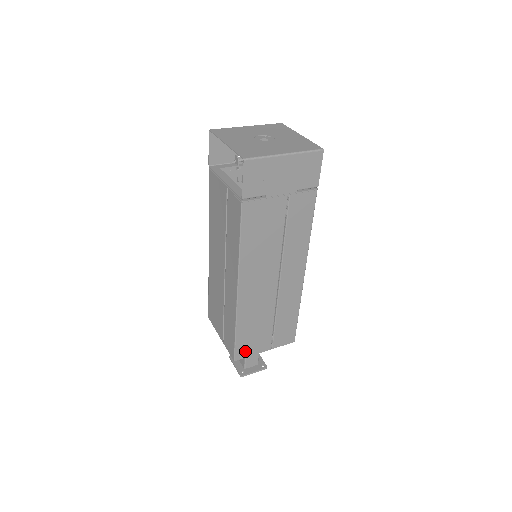
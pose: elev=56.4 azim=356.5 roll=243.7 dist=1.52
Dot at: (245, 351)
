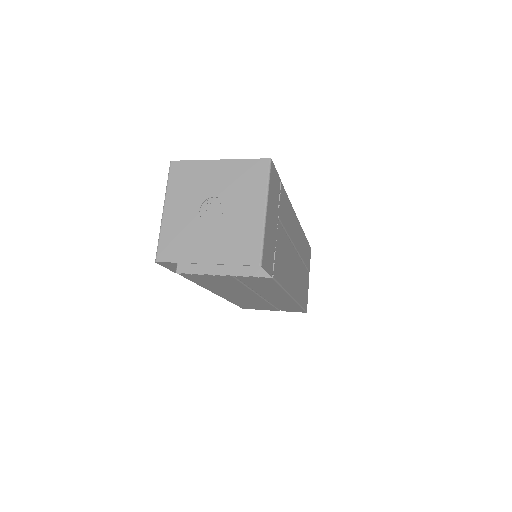
Dot at: (306, 300)
